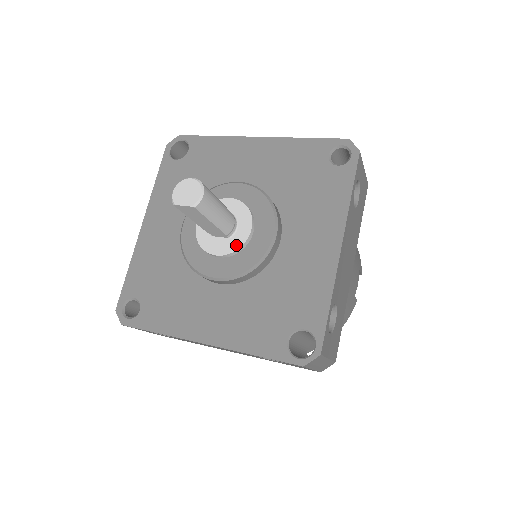
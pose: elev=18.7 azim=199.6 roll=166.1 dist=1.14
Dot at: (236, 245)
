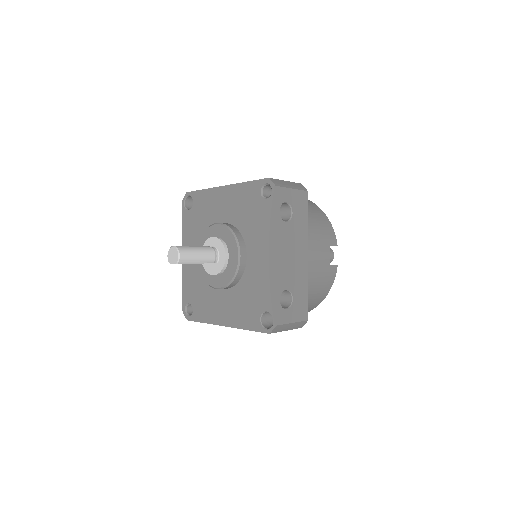
Dot at: (221, 267)
